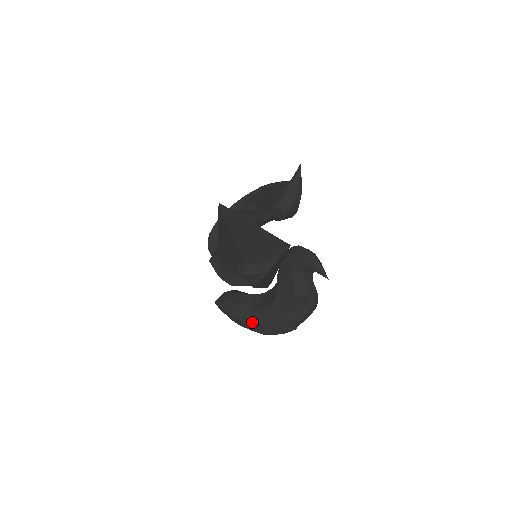
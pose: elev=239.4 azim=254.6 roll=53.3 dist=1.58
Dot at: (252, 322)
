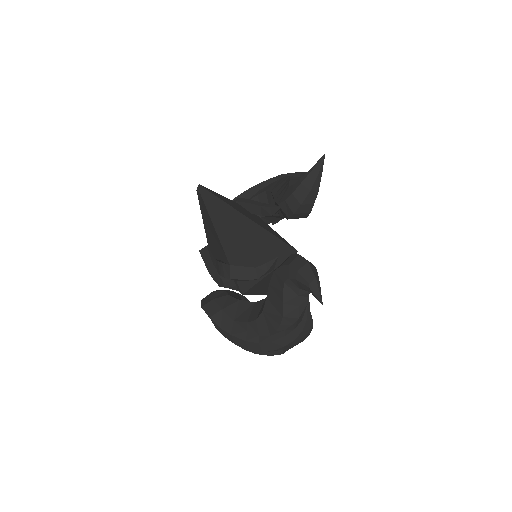
Dot at: (233, 334)
